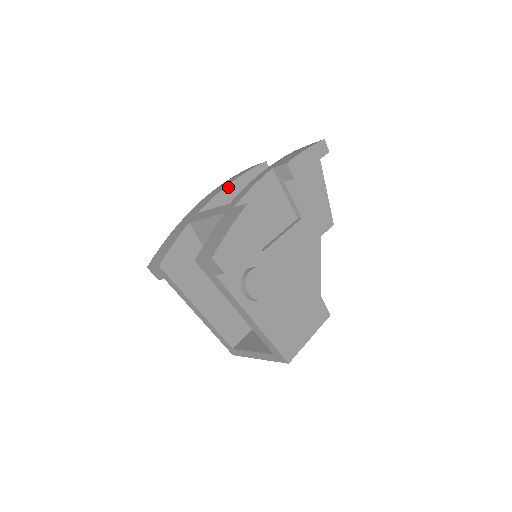
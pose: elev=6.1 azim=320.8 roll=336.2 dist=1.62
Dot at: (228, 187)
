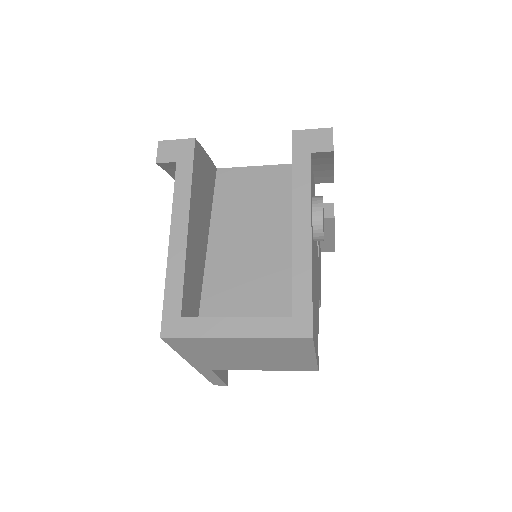
Dot at: occluded
